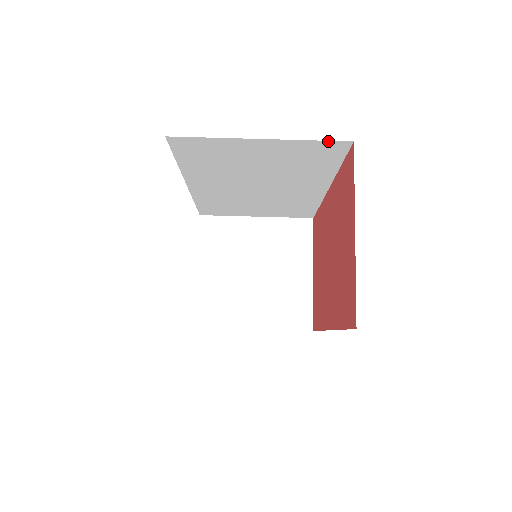
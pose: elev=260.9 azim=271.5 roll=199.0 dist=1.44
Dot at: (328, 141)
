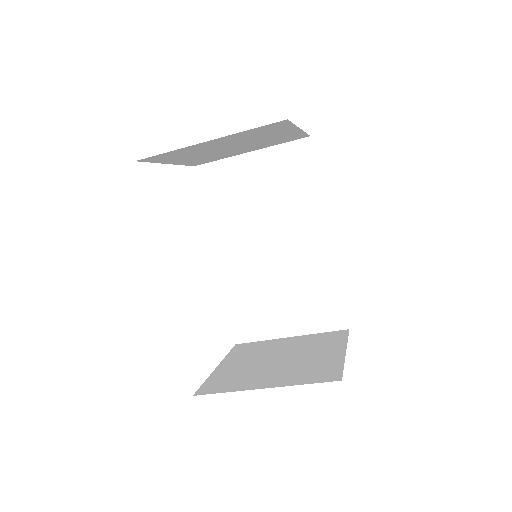
Dot at: (320, 382)
